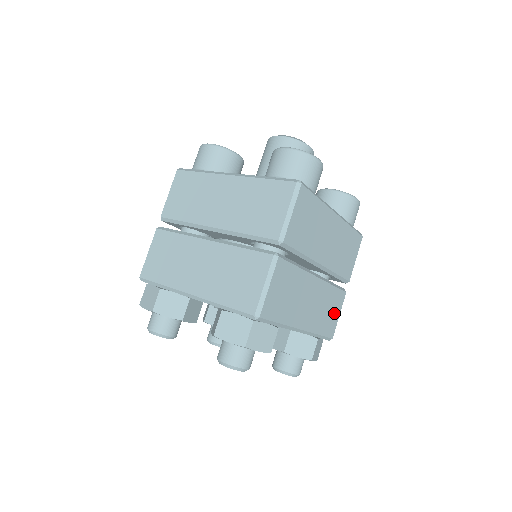
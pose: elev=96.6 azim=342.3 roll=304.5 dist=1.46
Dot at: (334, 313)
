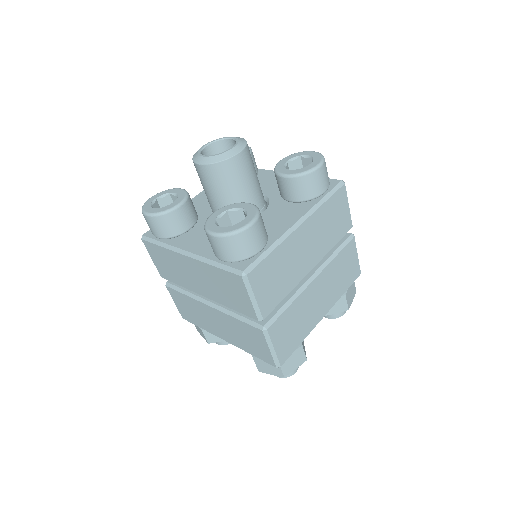
Dot at: (351, 263)
